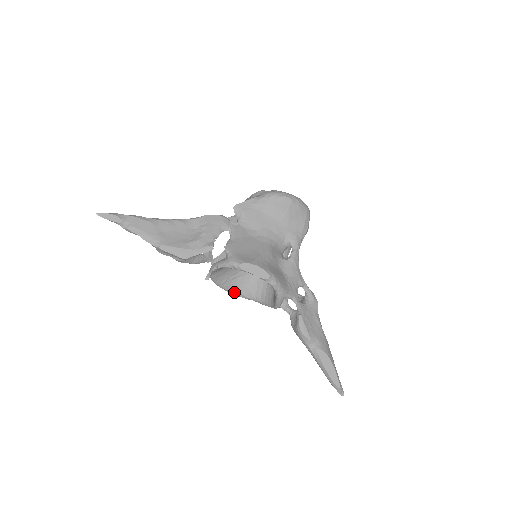
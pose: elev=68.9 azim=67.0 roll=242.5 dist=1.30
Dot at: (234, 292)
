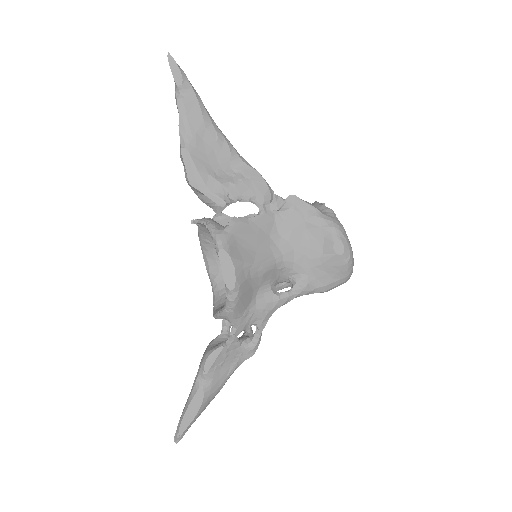
Dot at: (206, 258)
